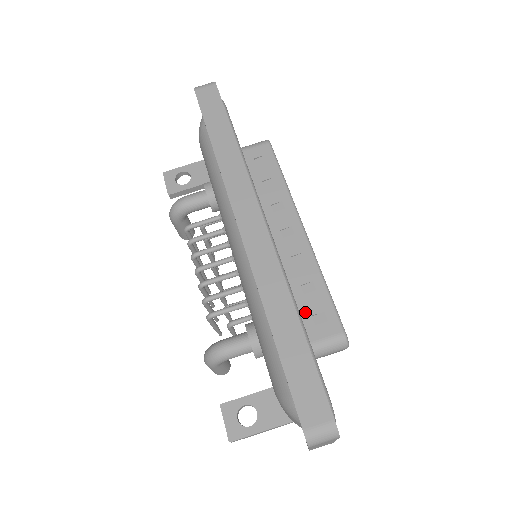
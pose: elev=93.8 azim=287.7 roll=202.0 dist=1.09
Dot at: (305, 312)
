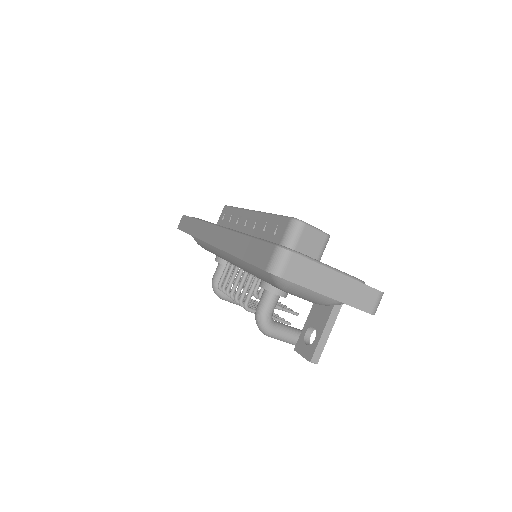
Dot at: (270, 237)
